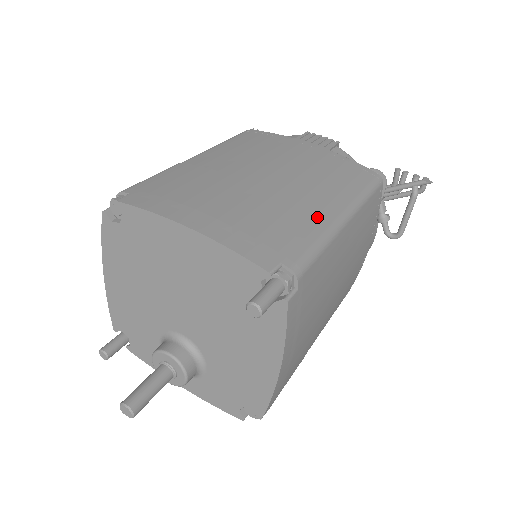
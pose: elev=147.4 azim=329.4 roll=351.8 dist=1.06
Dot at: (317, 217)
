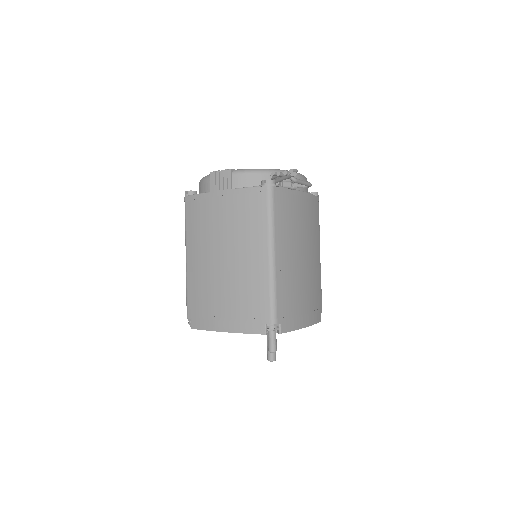
Dot at: (260, 274)
